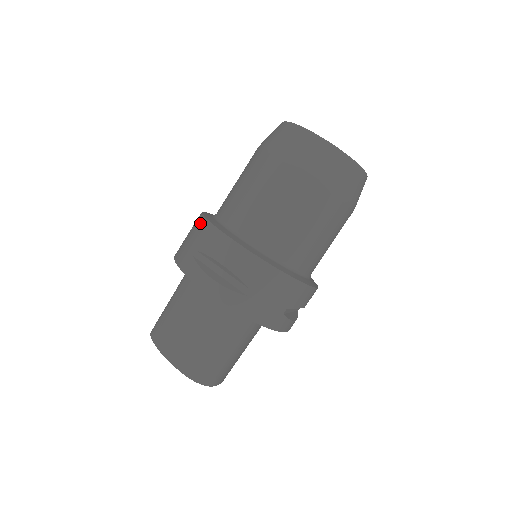
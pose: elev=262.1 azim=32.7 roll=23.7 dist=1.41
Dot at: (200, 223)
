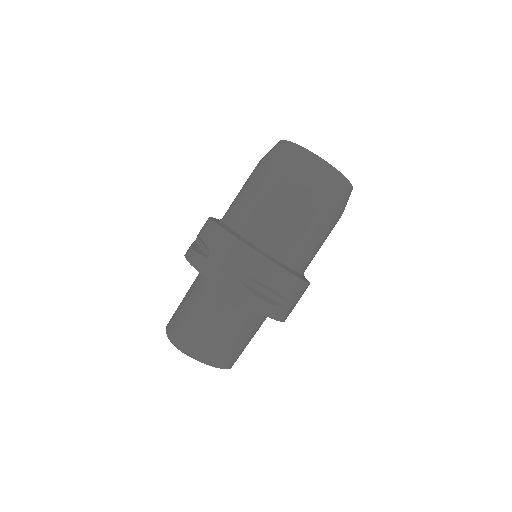
Dot at: occluded
